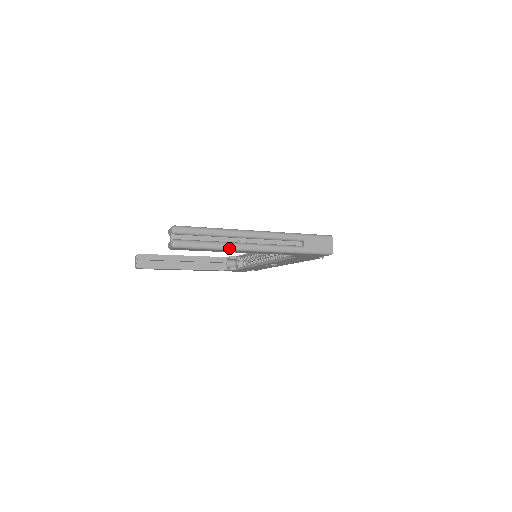
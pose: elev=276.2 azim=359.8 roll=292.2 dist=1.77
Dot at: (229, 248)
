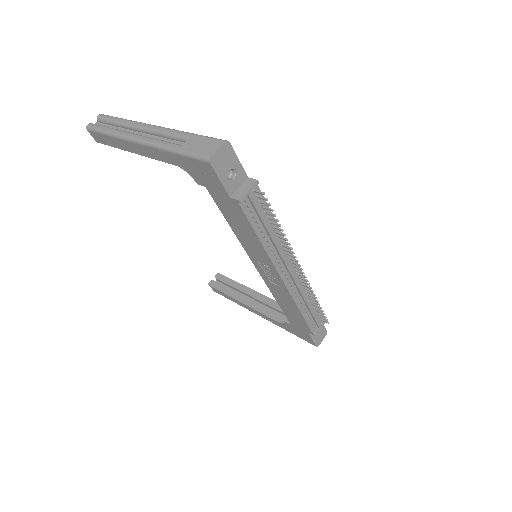
Dot at: (118, 134)
